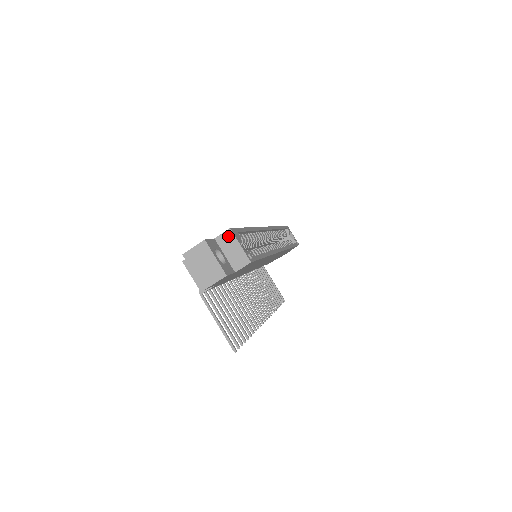
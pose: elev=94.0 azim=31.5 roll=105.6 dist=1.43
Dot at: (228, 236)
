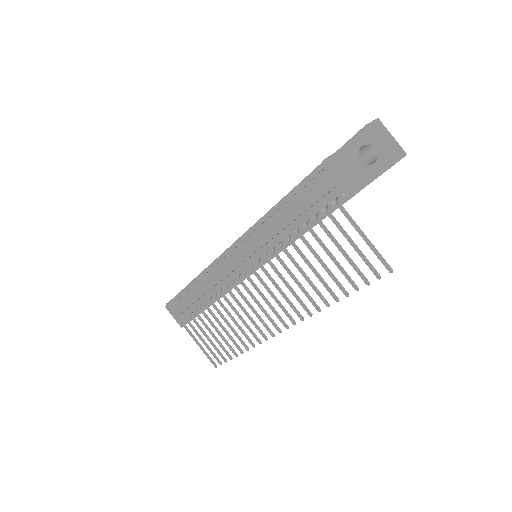
Dot at: occluded
